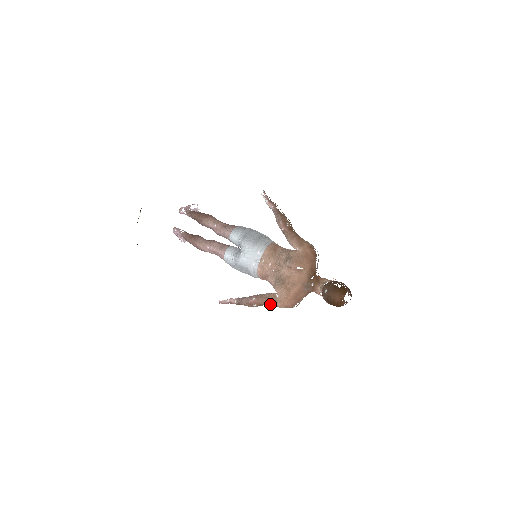
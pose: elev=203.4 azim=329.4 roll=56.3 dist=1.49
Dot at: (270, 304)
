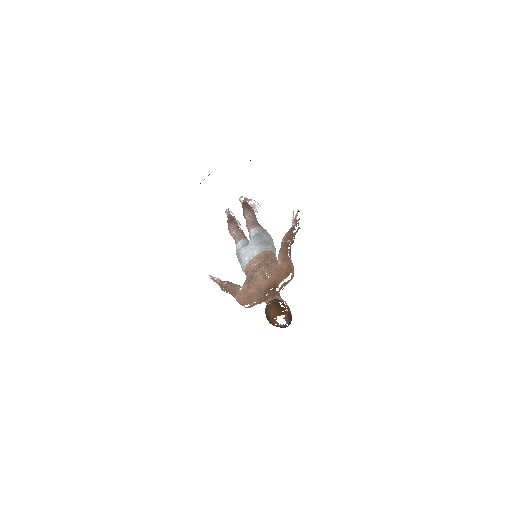
Dot at: (232, 293)
